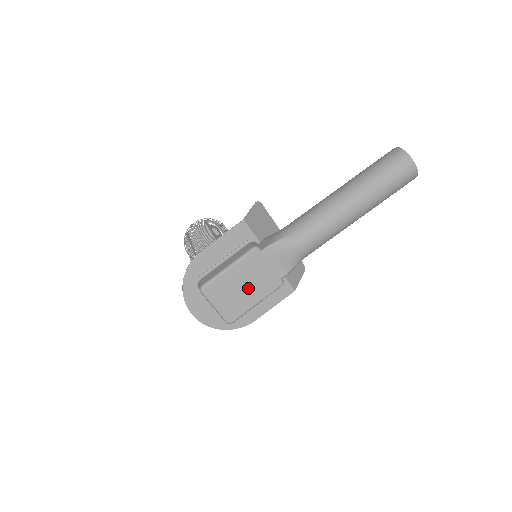
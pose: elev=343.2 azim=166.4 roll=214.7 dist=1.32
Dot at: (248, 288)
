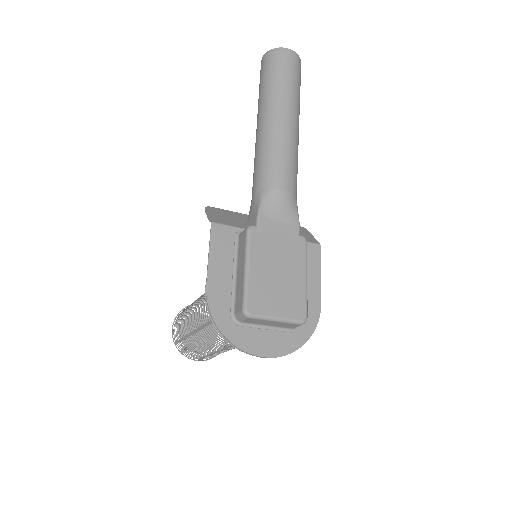
Dot at: (283, 271)
